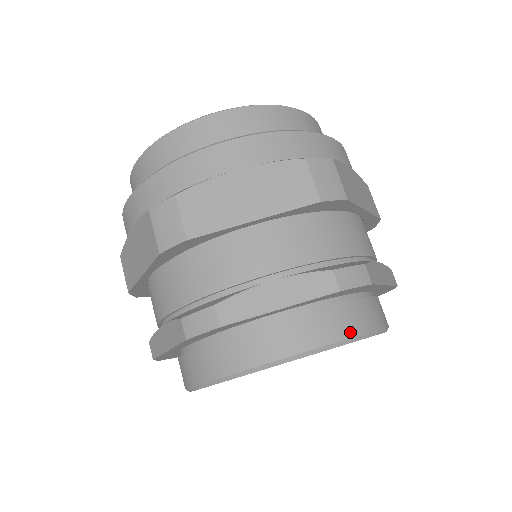
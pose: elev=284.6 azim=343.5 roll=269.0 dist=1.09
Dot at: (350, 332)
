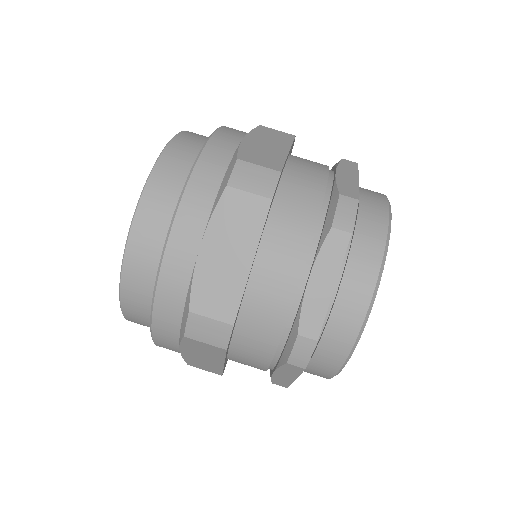
Dot at: occluded
